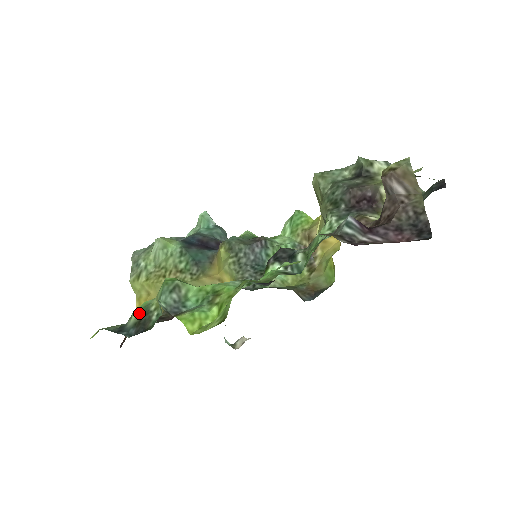
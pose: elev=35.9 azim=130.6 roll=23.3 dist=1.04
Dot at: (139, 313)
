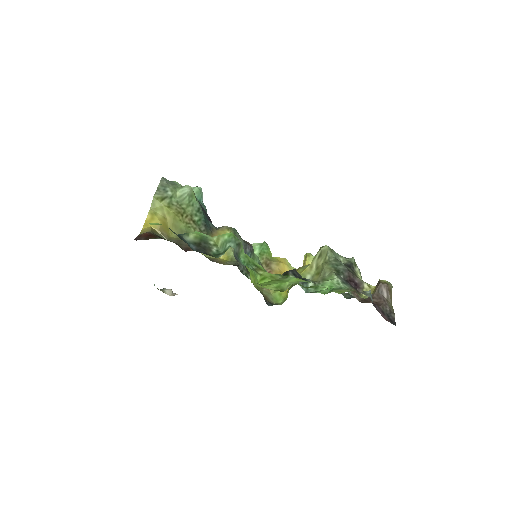
Dot at: (198, 237)
